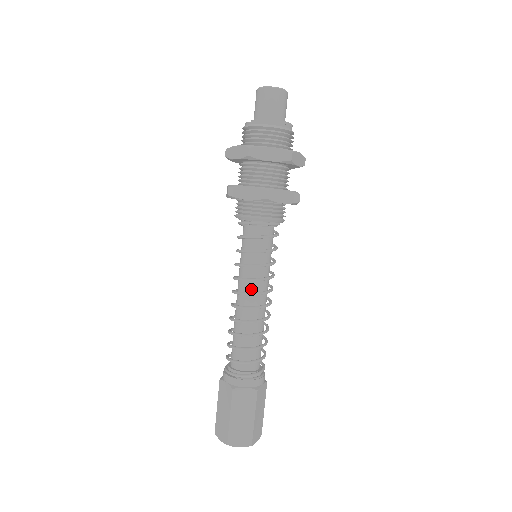
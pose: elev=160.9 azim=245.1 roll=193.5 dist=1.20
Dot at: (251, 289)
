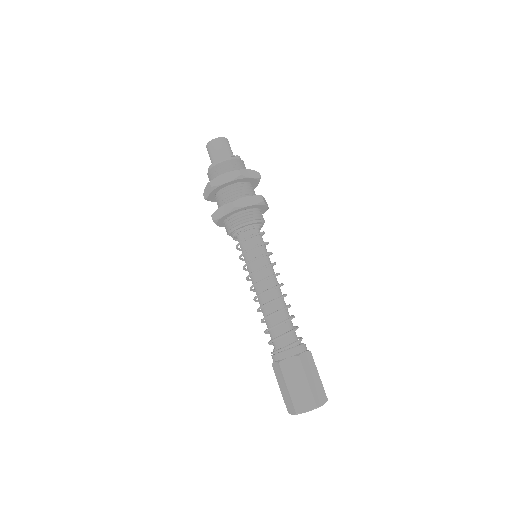
Dot at: (259, 279)
